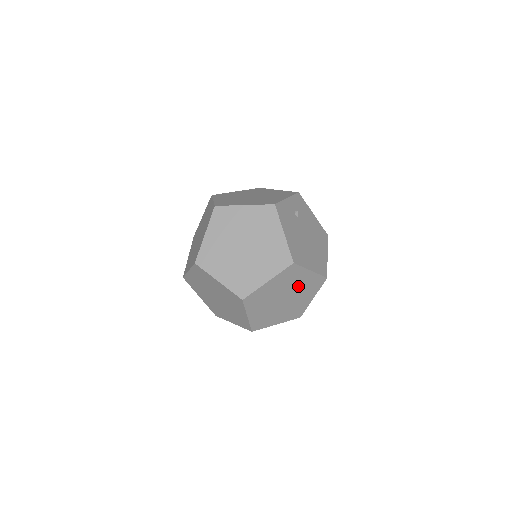
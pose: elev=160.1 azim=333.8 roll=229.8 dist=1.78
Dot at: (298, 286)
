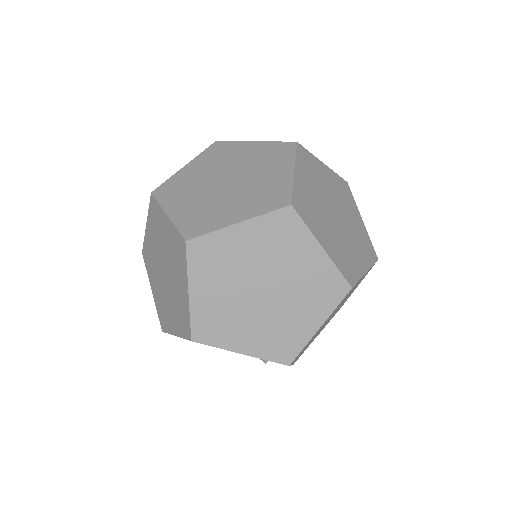
Dot at: (331, 191)
